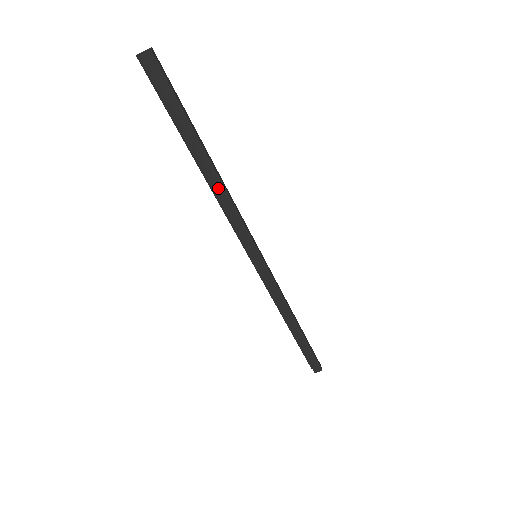
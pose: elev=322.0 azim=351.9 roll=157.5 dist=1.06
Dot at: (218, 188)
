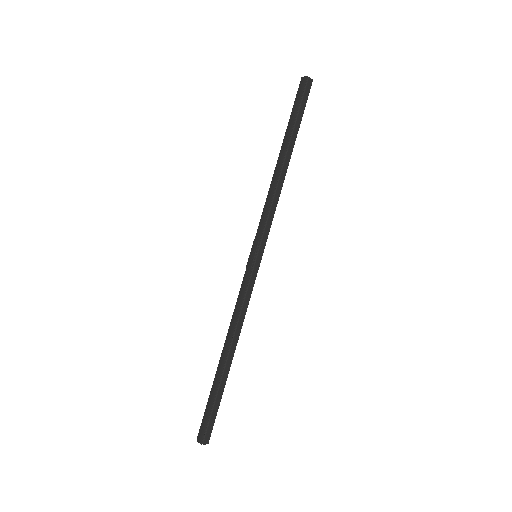
Dot at: (275, 178)
